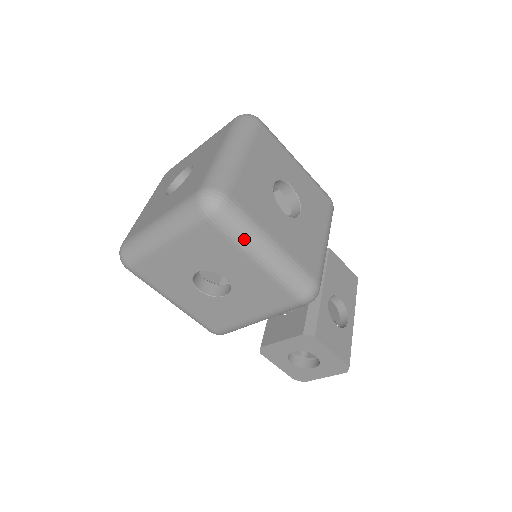
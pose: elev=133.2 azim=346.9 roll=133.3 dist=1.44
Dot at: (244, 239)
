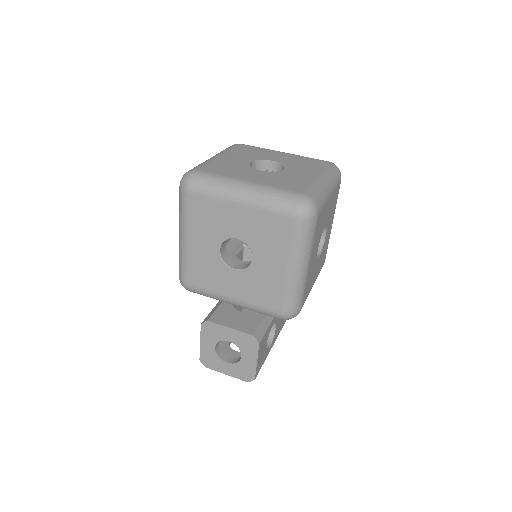
Dot at: (300, 249)
